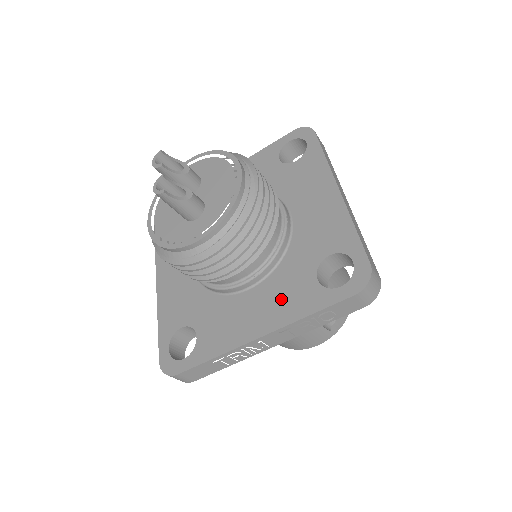
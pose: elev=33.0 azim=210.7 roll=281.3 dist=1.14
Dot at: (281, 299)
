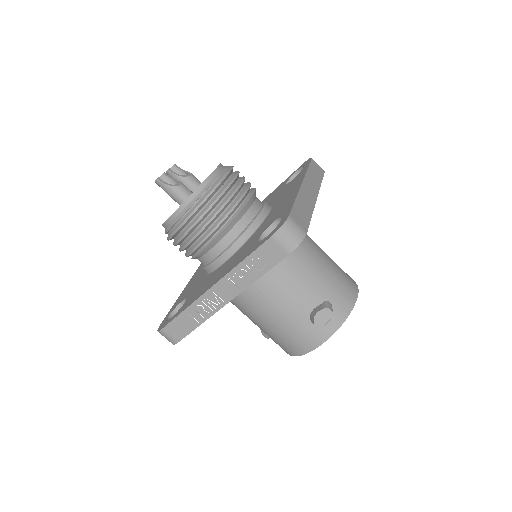
Dot at: (235, 260)
